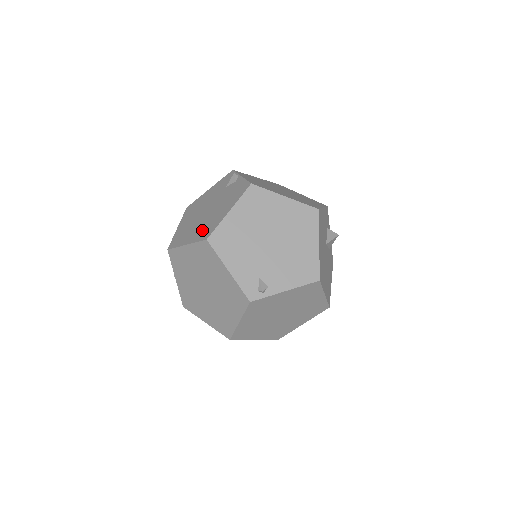
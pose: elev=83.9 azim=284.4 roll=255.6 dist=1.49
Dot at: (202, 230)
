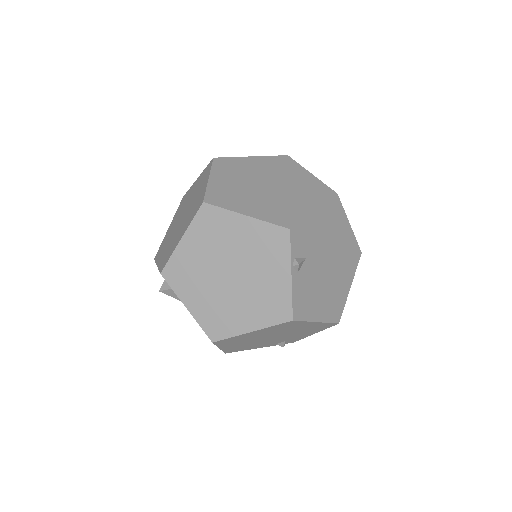
Dot at: occluded
